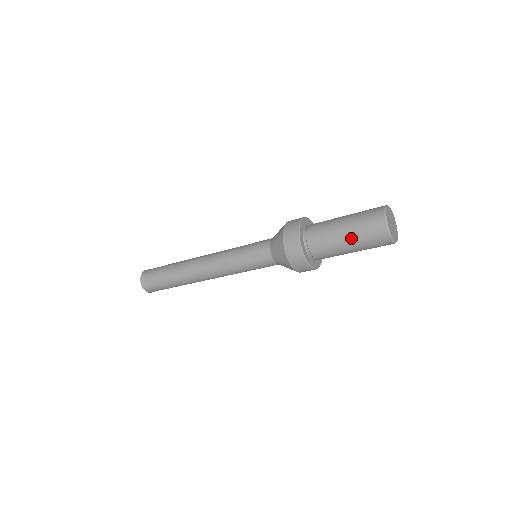
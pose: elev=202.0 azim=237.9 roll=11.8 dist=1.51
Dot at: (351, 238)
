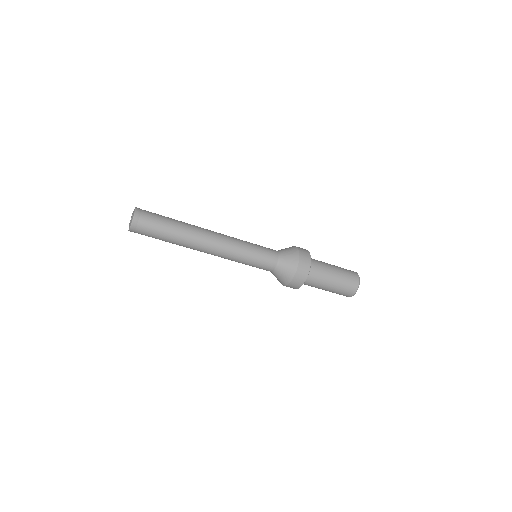
Dot at: (336, 284)
